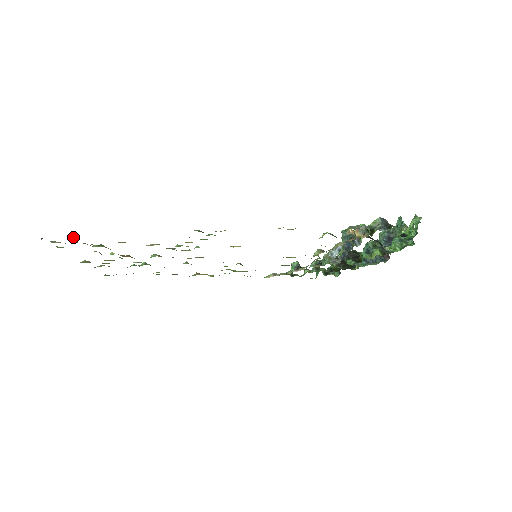
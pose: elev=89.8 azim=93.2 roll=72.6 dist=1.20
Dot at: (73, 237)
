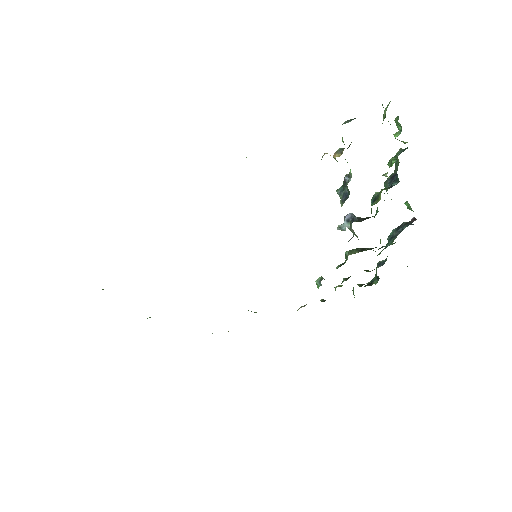
Dot at: occluded
